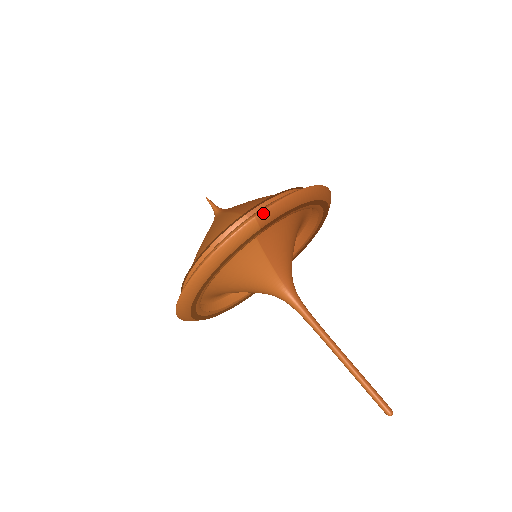
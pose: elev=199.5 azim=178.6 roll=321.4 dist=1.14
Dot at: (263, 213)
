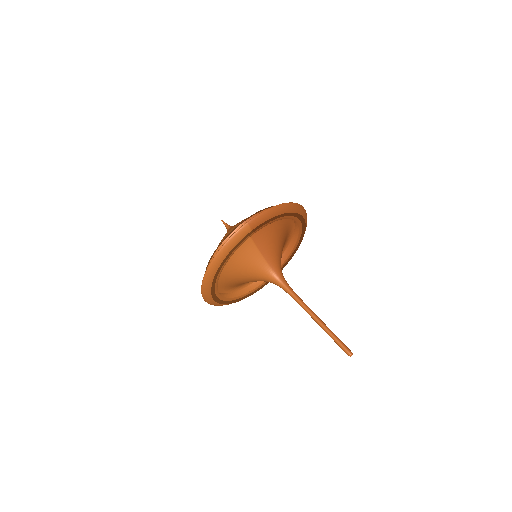
Dot at: (253, 220)
